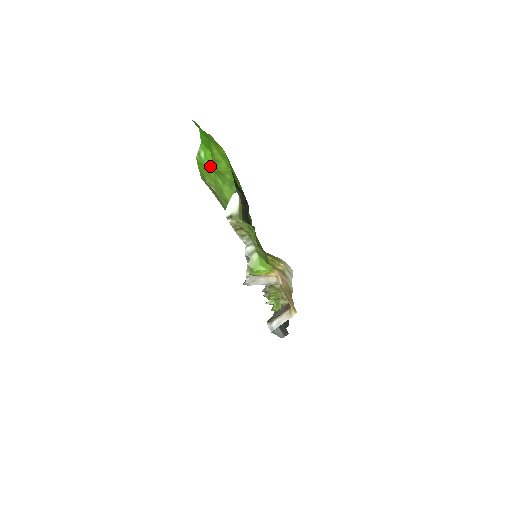
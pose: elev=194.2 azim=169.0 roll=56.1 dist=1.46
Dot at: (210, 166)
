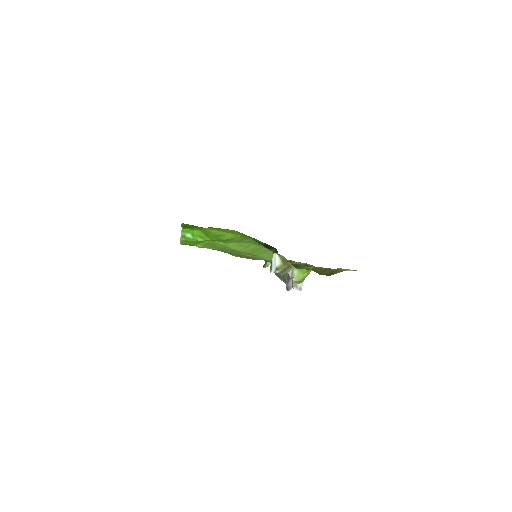
Dot at: (204, 239)
